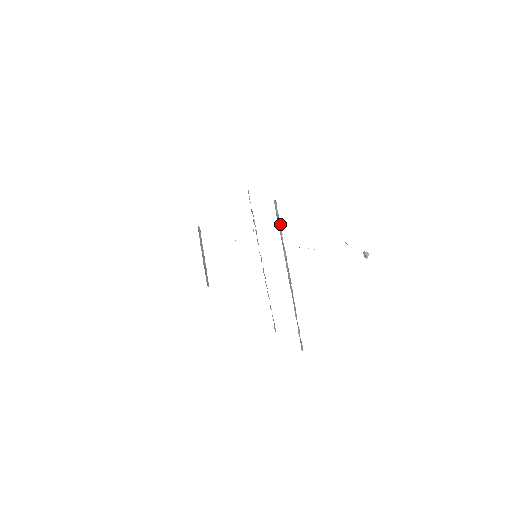
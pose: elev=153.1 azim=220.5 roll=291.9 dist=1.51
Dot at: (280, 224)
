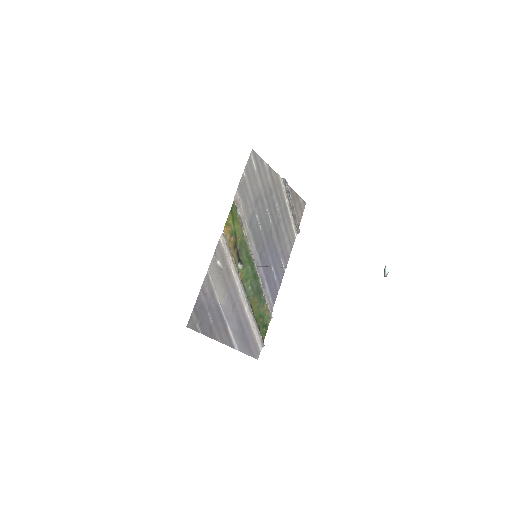
Dot at: (232, 254)
